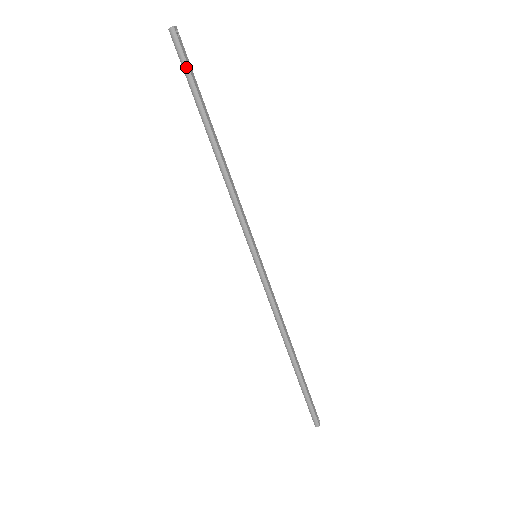
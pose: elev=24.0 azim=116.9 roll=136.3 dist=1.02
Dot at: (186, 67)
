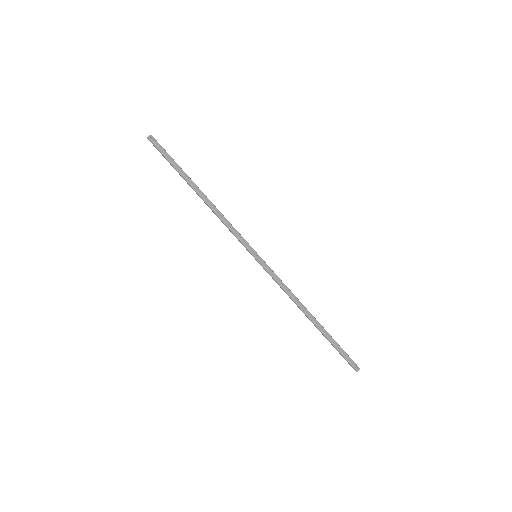
Dot at: (164, 156)
